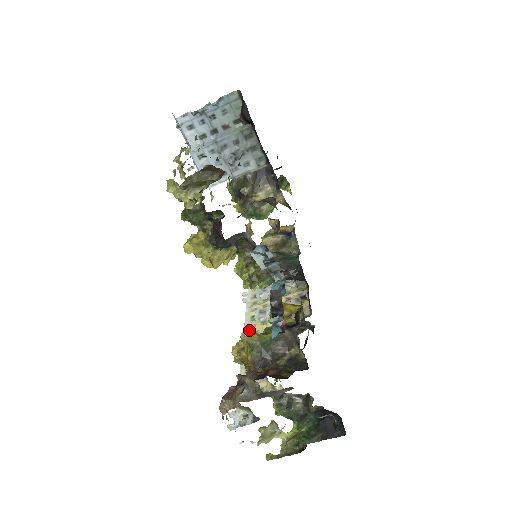
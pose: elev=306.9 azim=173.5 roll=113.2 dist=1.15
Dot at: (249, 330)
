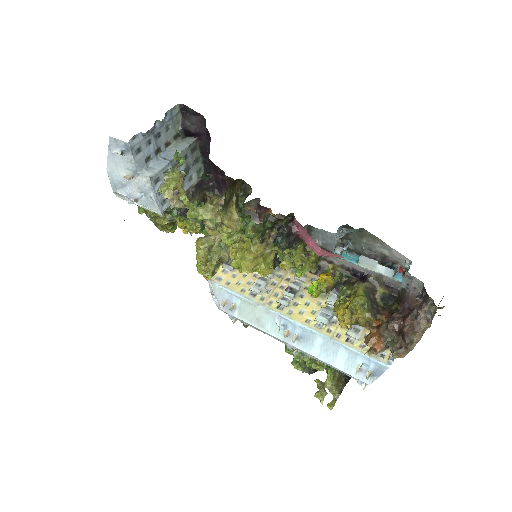
Dot at: (293, 316)
